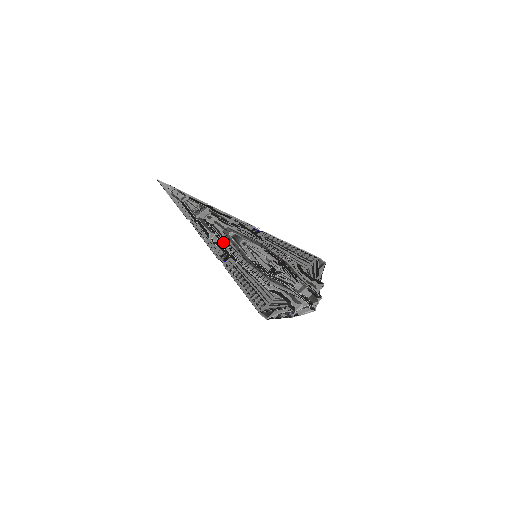
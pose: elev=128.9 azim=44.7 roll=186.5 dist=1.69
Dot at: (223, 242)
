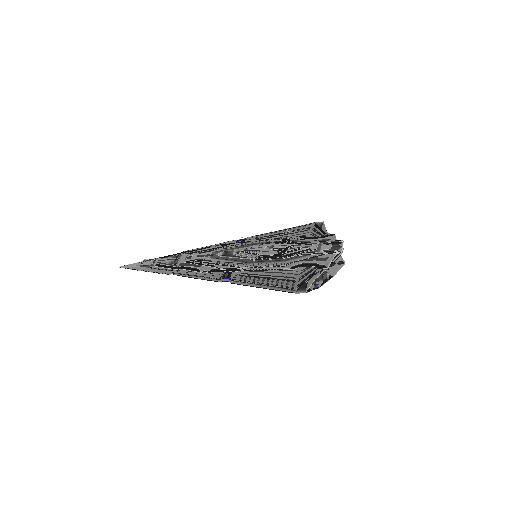
Dot at: (217, 265)
